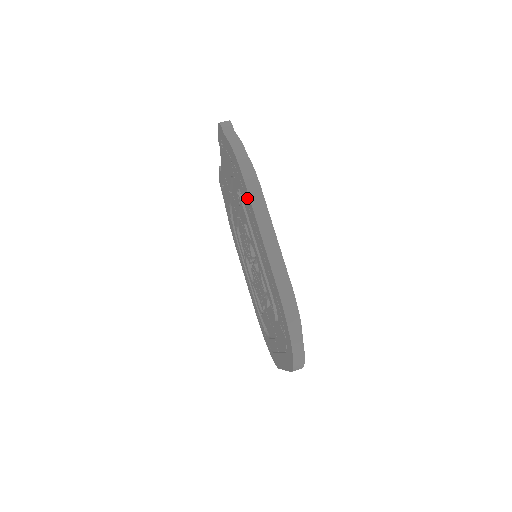
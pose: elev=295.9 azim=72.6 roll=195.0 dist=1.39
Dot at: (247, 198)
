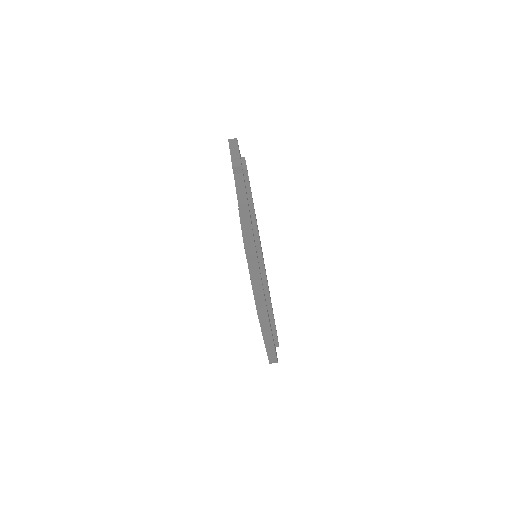
Dot at: occluded
